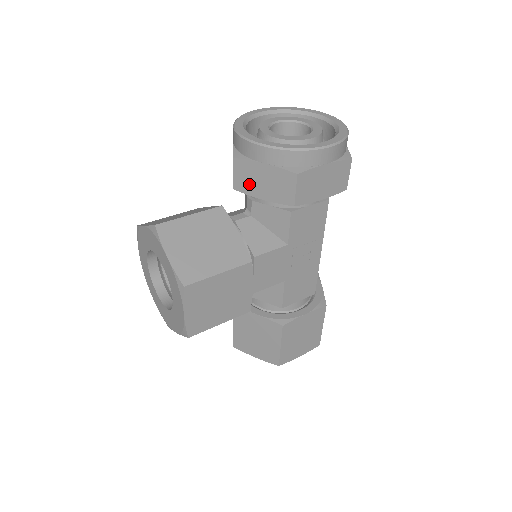
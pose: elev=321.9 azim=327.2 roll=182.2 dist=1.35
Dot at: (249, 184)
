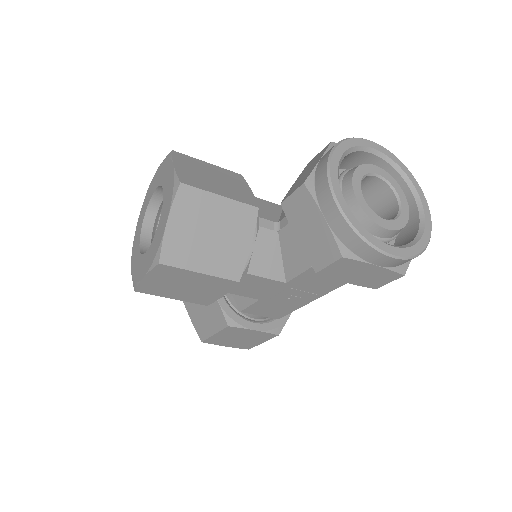
Dot at: (297, 216)
